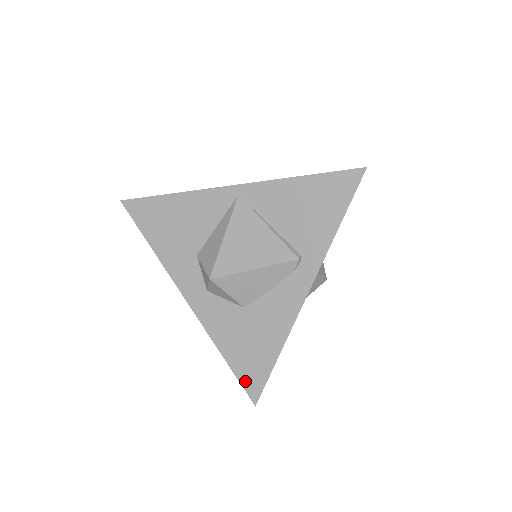
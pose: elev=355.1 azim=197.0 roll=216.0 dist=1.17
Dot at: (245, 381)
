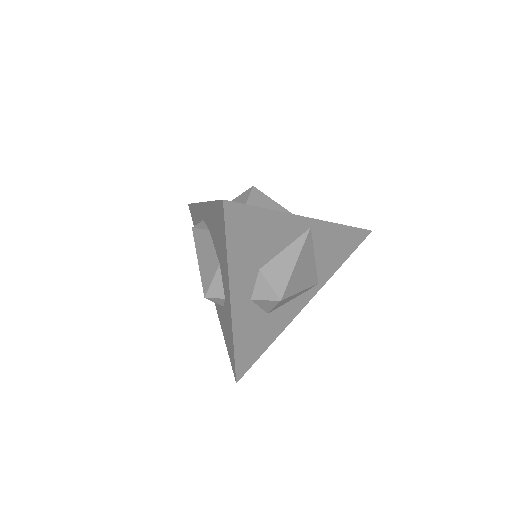
Dot at: (239, 367)
